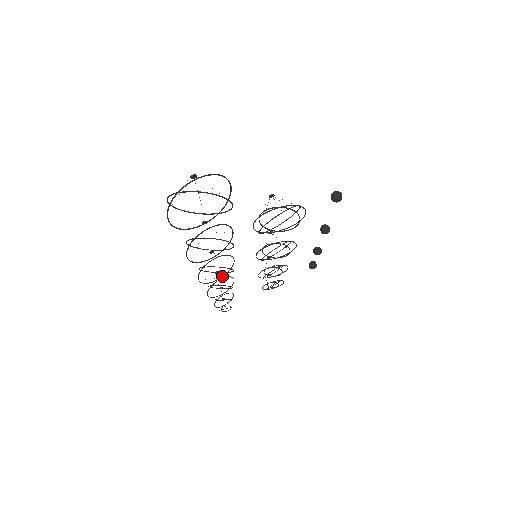
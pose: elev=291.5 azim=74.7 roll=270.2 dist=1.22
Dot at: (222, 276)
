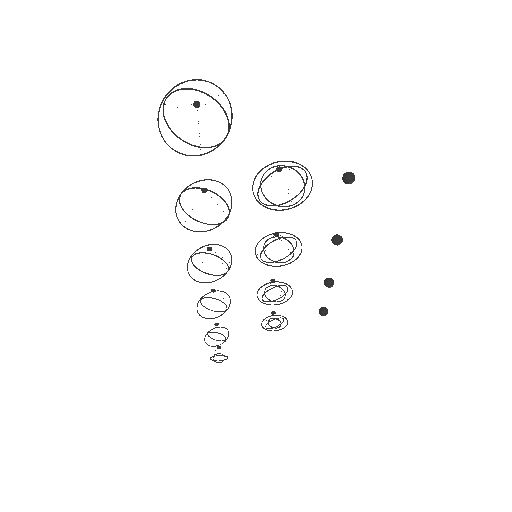
Dot at: occluded
